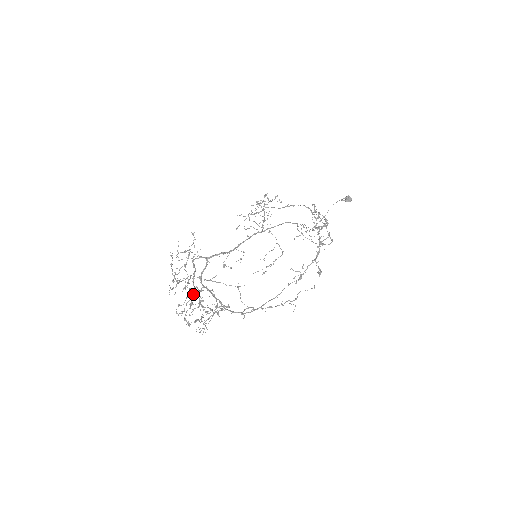
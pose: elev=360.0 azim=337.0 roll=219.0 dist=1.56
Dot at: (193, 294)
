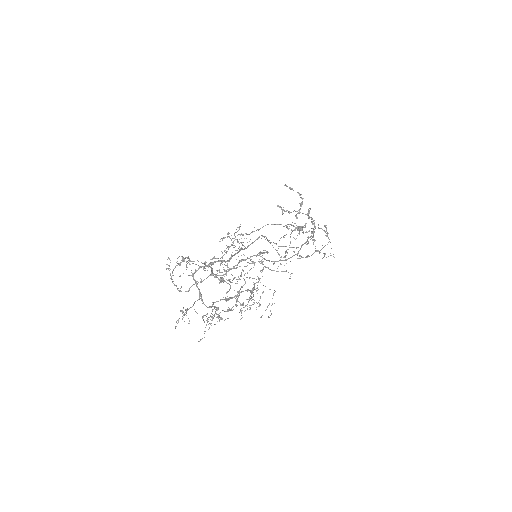
Dot at: (213, 302)
